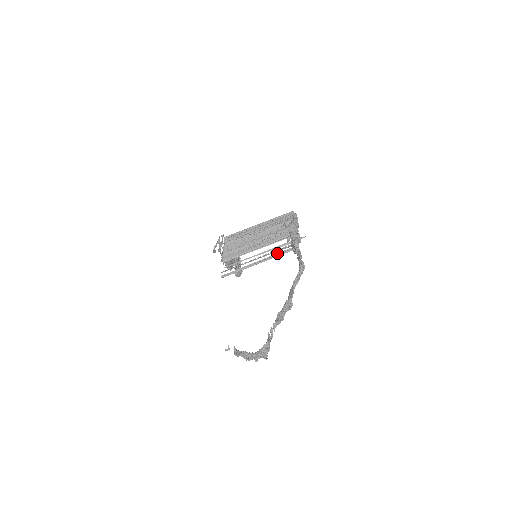
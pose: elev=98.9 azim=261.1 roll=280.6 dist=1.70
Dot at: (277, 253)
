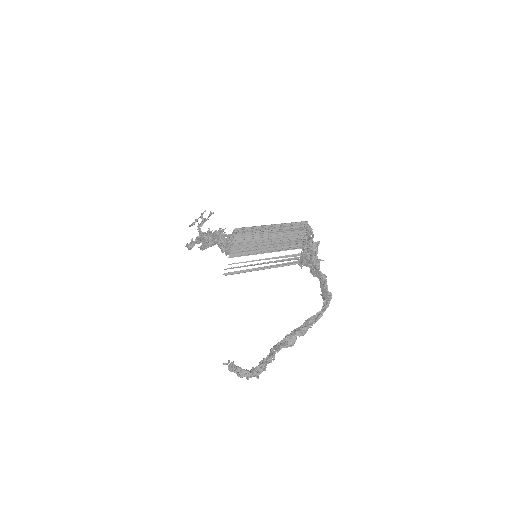
Dot at: (284, 263)
